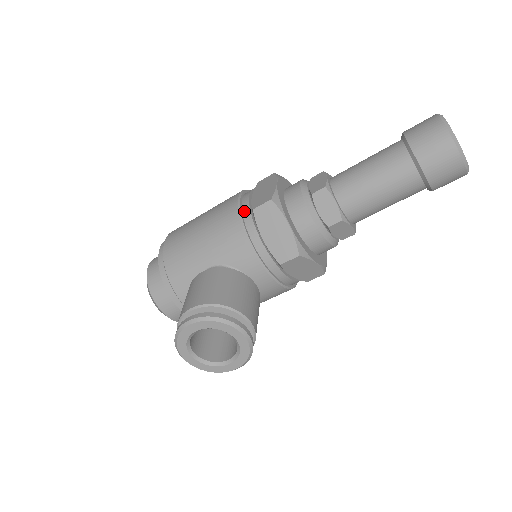
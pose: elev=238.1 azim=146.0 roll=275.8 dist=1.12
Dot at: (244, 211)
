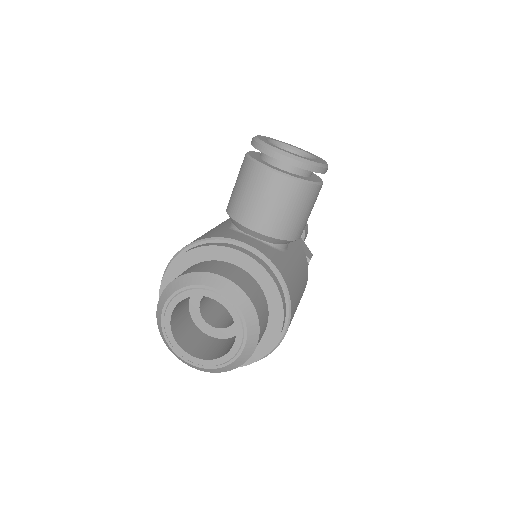
Dot at: occluded
